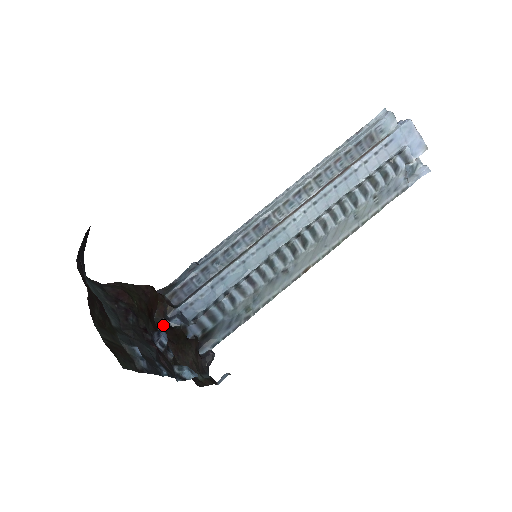
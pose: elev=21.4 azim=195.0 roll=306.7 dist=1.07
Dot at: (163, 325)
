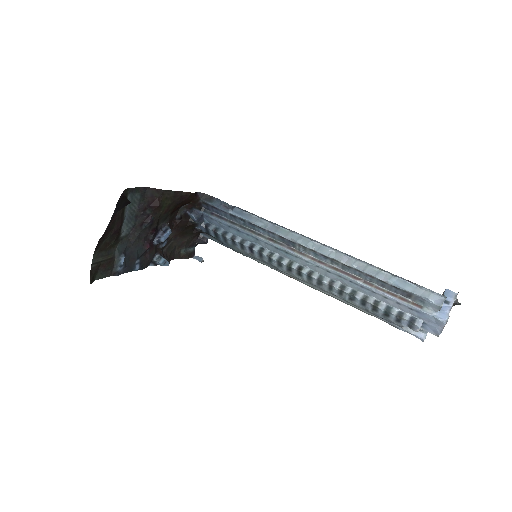
Dot at: (184, 214)
